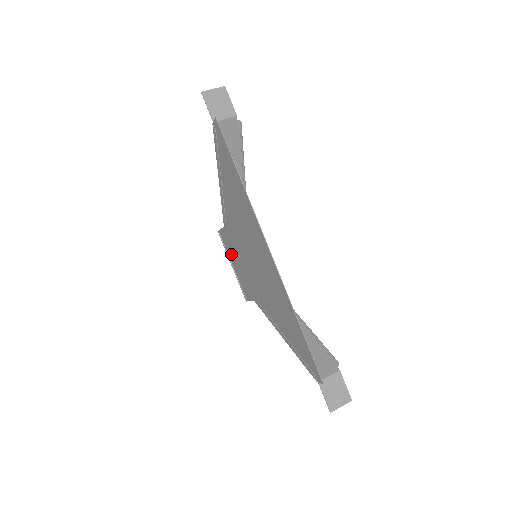
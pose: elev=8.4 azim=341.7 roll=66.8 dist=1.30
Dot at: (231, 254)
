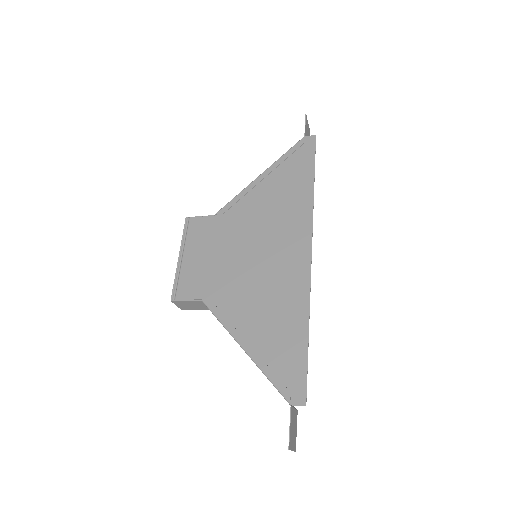
Dot at: (196, 244)
